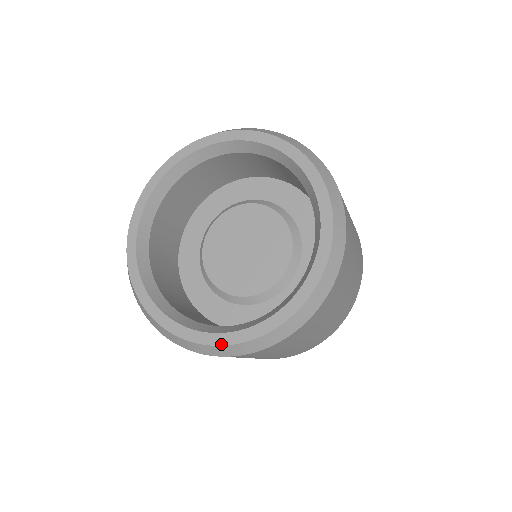
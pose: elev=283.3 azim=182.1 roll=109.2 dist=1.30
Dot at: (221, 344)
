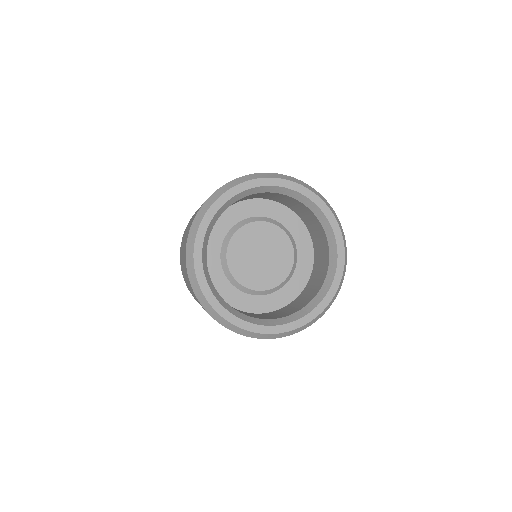
Dot at: (223, 317)
